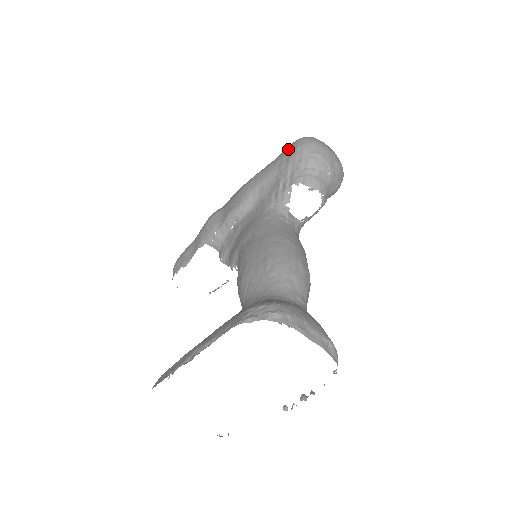
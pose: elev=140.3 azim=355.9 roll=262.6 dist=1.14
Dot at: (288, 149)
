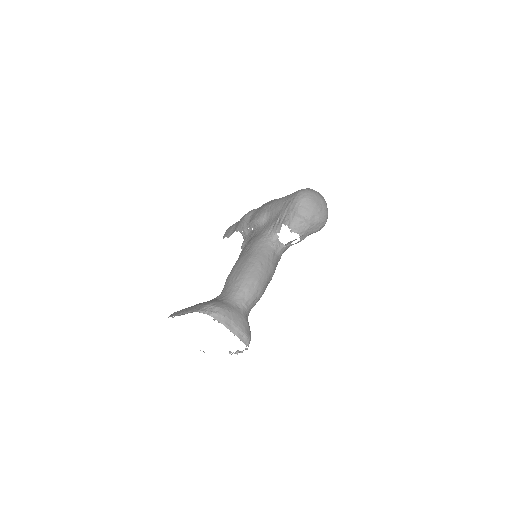
Dot at: (292, 196)
